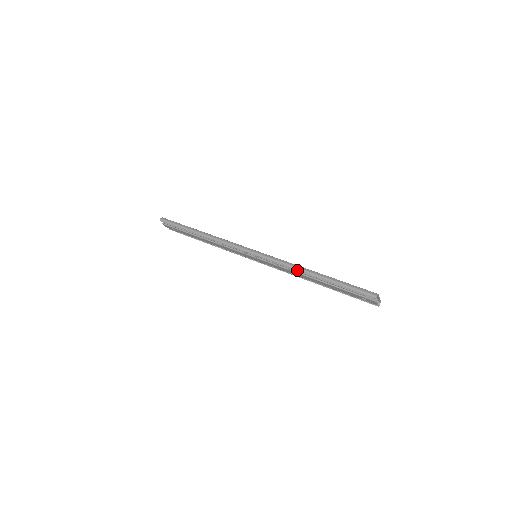
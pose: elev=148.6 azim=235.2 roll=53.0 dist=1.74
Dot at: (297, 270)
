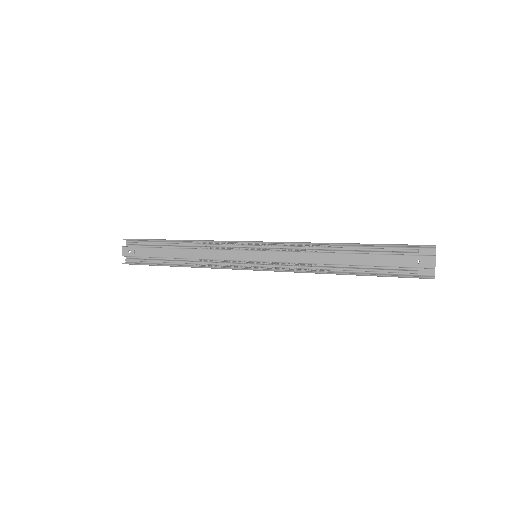
Dot at: (321, 244)
